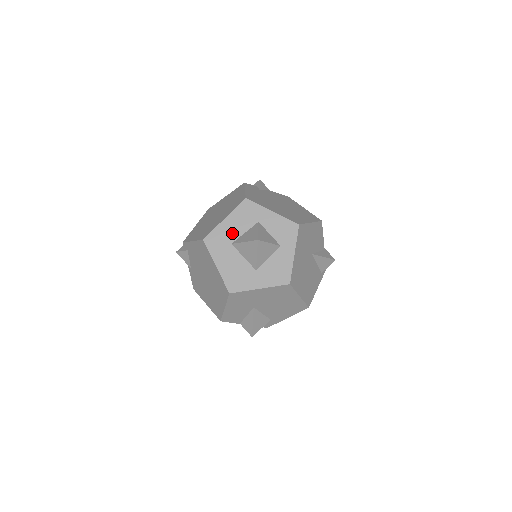
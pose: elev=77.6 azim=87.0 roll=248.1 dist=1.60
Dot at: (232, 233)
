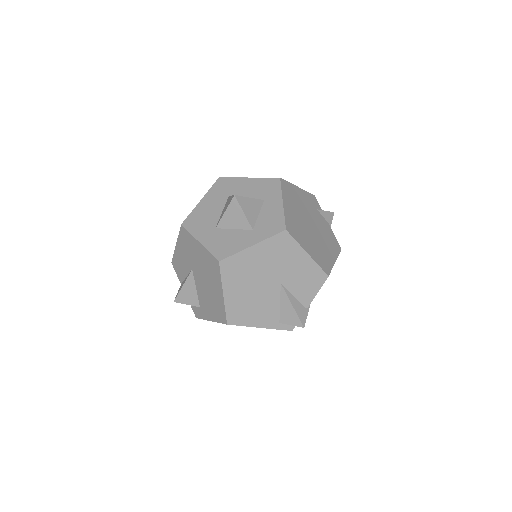
Dot at: (239, 190)
